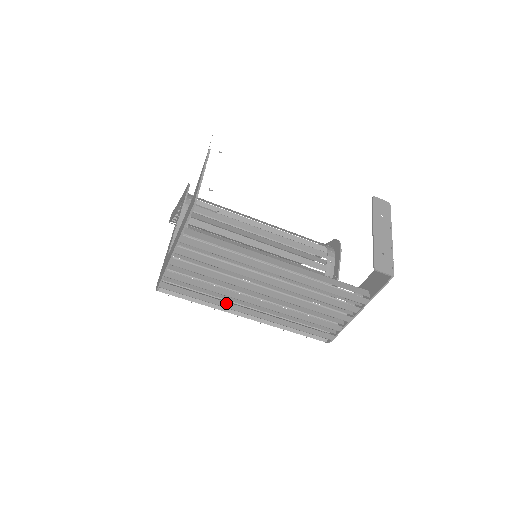
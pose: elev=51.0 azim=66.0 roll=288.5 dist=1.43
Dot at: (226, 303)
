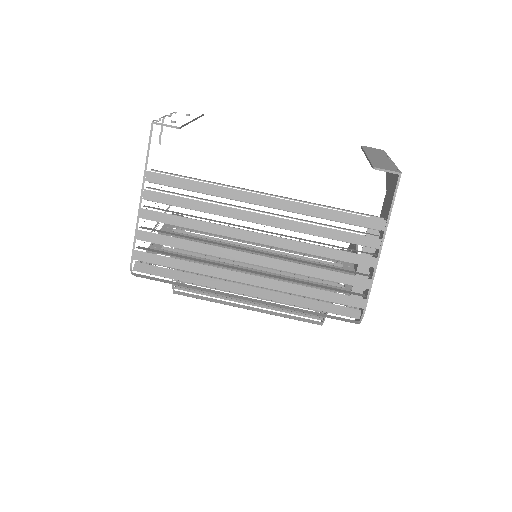
Dot at: (214, 269)
